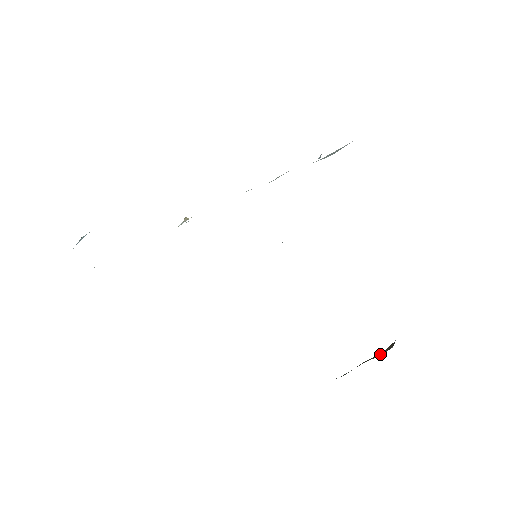
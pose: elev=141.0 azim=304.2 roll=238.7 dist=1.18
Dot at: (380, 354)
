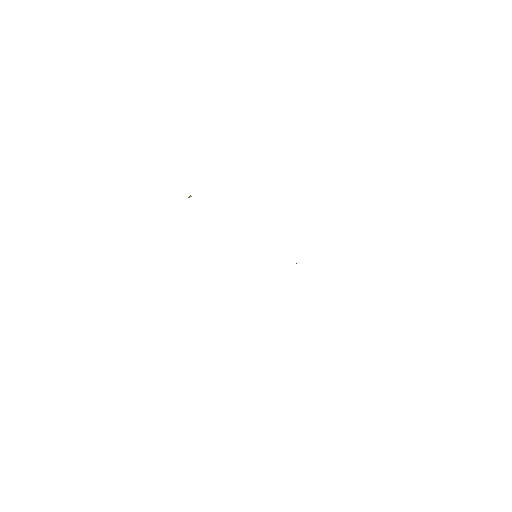
Dot at: occluded
